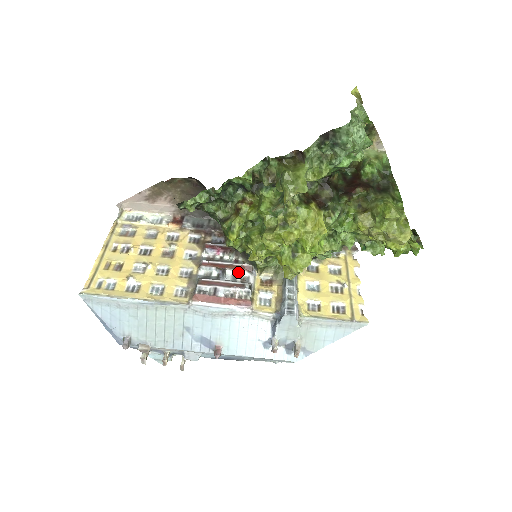
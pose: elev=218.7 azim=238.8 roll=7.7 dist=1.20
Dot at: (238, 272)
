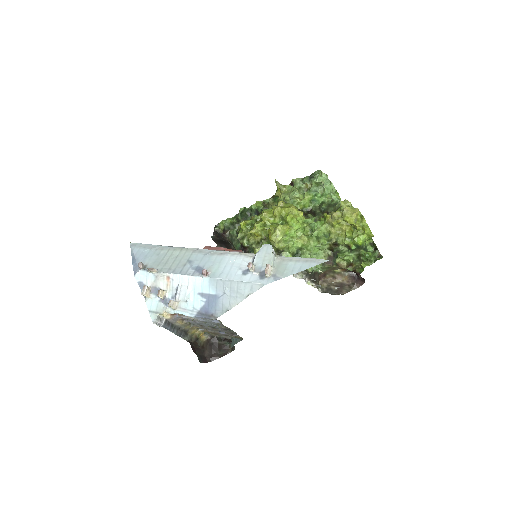
Dot at: occluded
